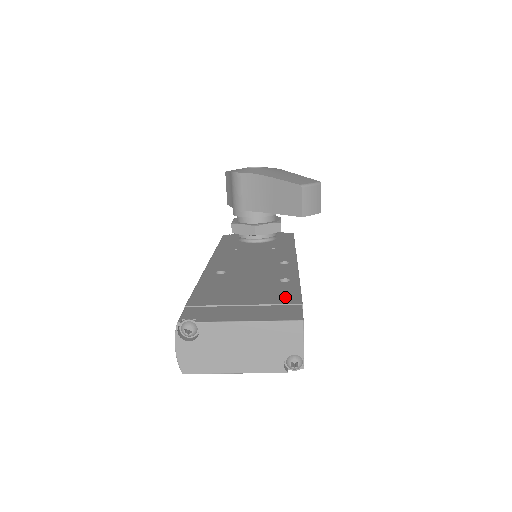
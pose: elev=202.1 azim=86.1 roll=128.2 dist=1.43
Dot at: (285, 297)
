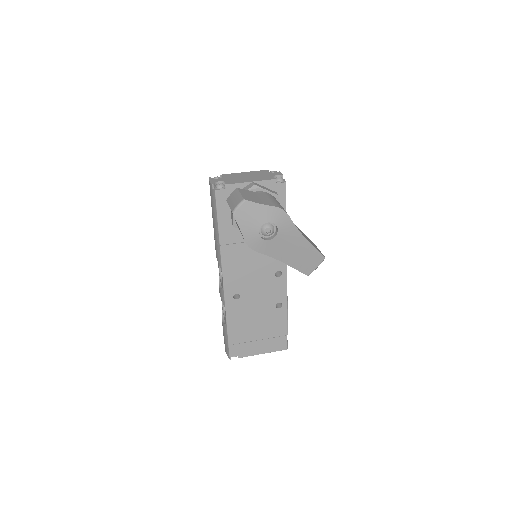
Dot at: (279, 329)
